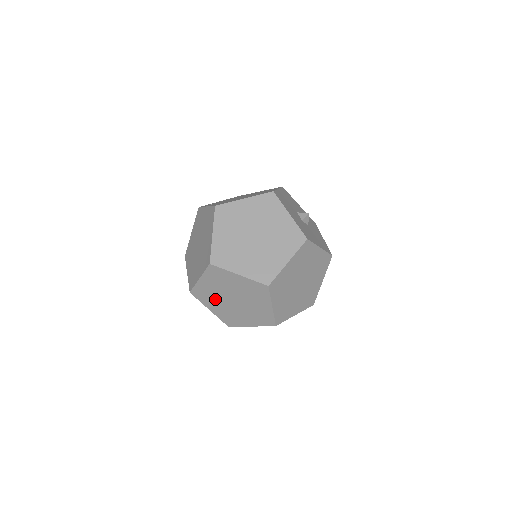
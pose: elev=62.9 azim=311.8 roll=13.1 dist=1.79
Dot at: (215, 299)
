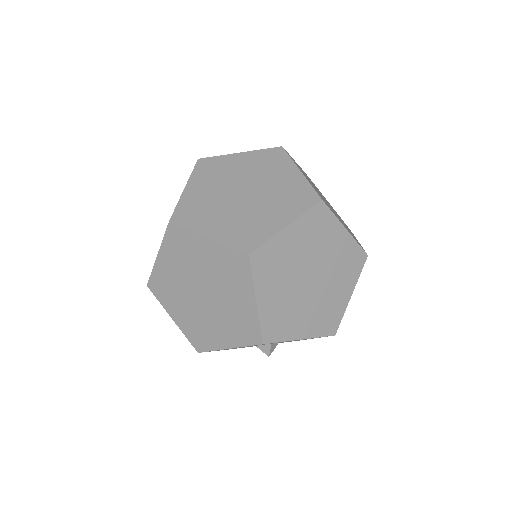
Dot at: (293, 310)
